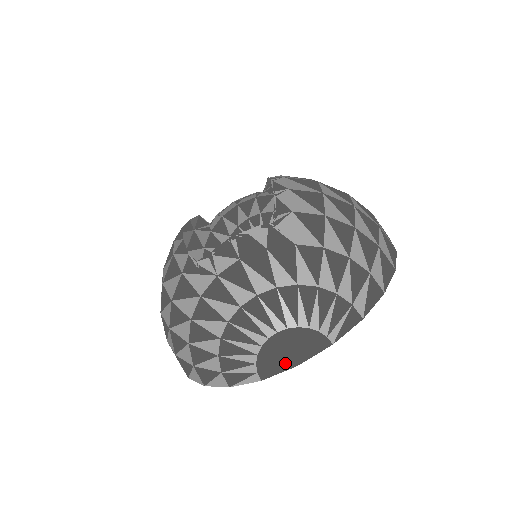
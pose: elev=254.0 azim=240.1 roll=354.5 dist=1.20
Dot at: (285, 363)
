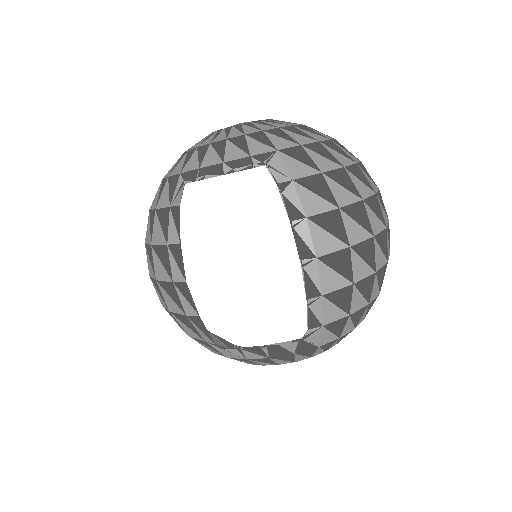
Dot at: occluded
